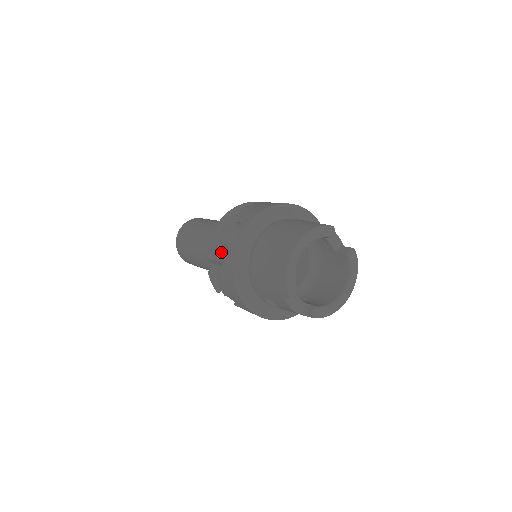
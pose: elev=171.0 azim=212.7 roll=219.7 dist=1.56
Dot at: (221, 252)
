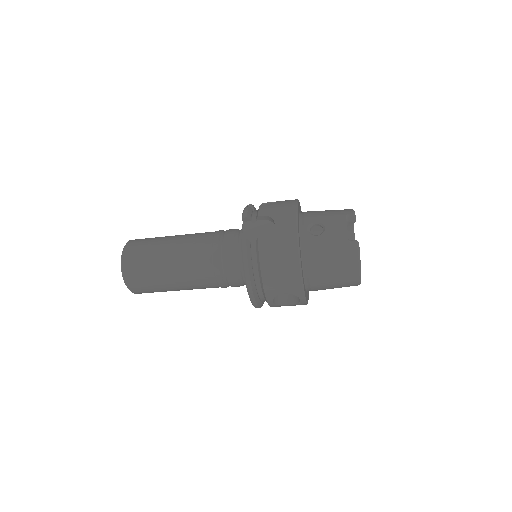
Dot at: occluded
